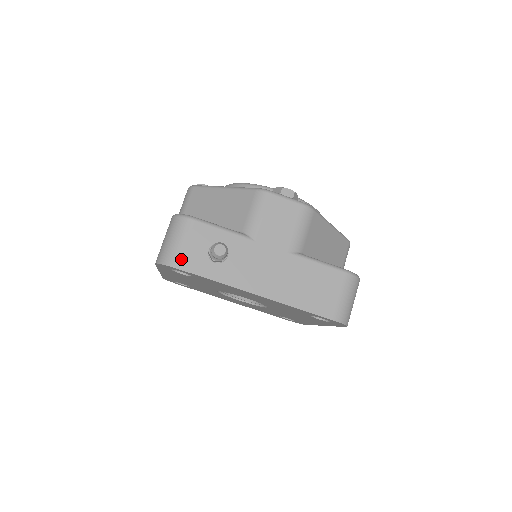
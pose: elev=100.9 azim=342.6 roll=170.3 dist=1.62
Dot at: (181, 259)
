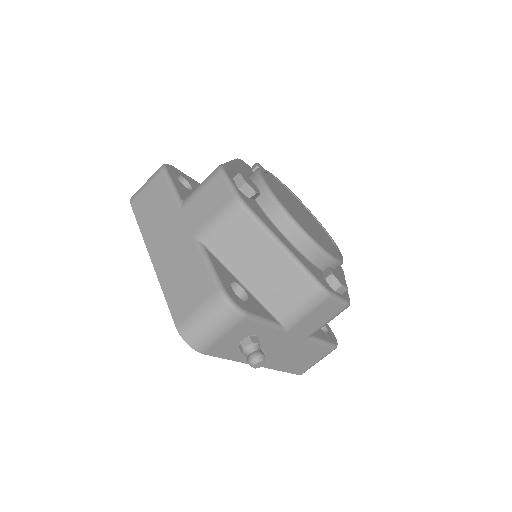
Dot at: (212, 347)
